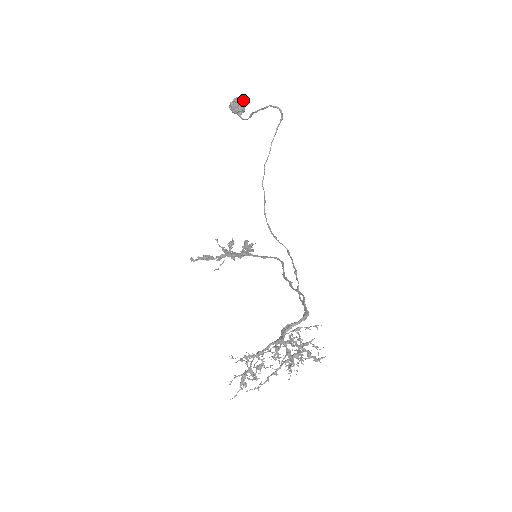
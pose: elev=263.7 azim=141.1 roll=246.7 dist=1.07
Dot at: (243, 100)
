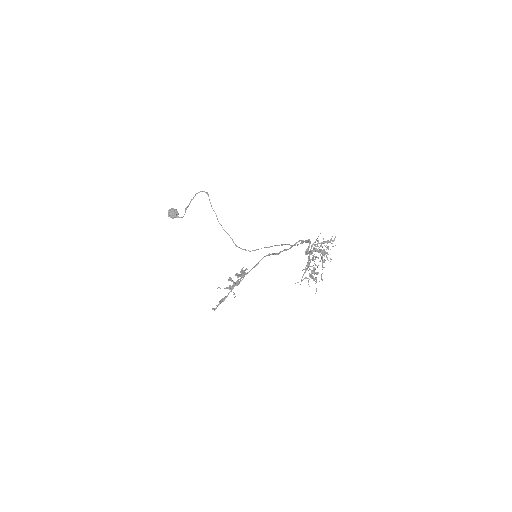
Dot at: (174, 209)
